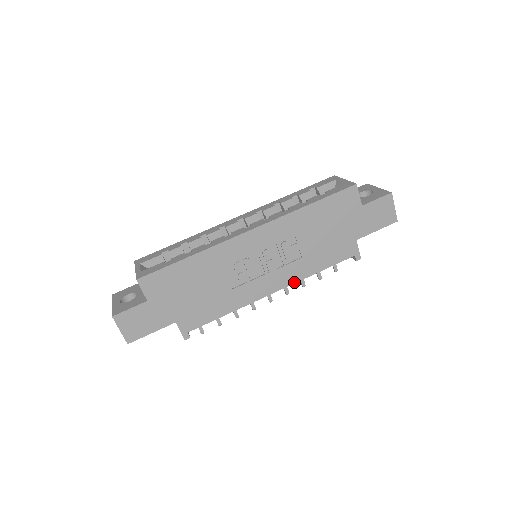
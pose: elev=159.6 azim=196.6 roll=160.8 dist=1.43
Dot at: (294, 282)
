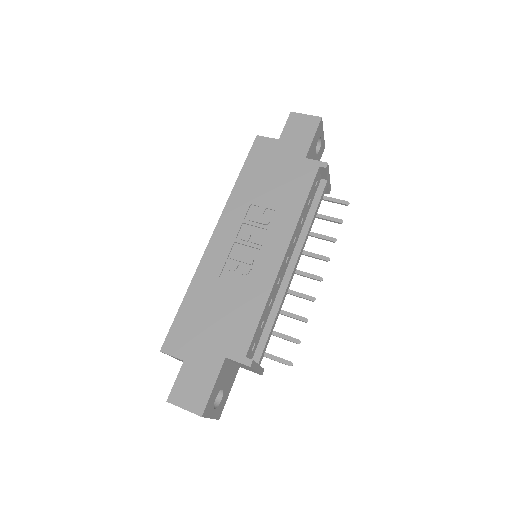
Dot at: (293, 231)
